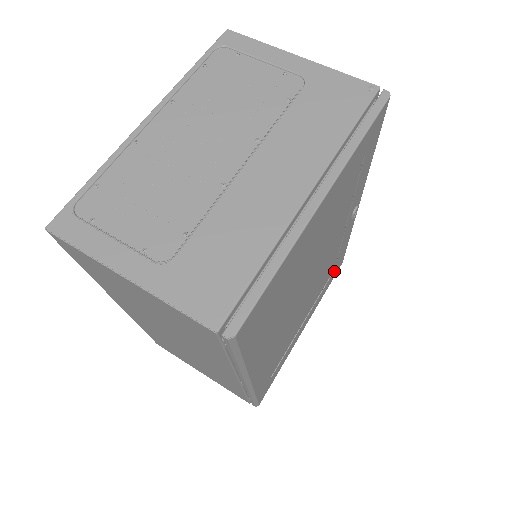
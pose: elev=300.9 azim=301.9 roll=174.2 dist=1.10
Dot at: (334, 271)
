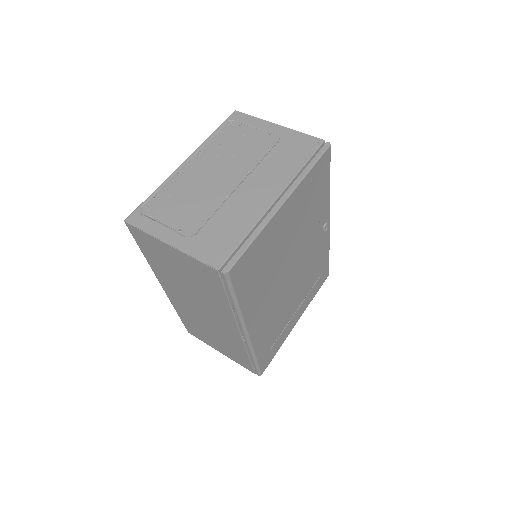
Dot at: (320, 278)
